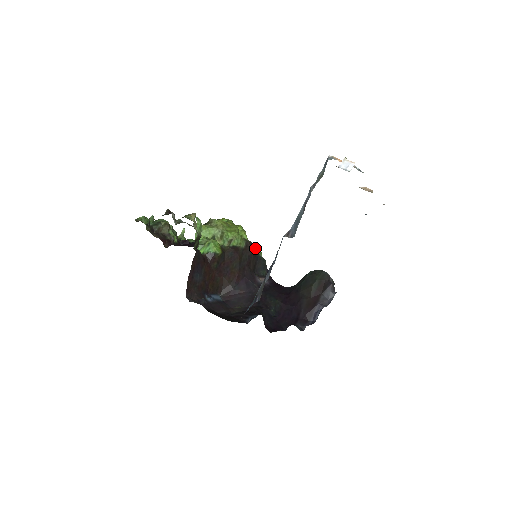
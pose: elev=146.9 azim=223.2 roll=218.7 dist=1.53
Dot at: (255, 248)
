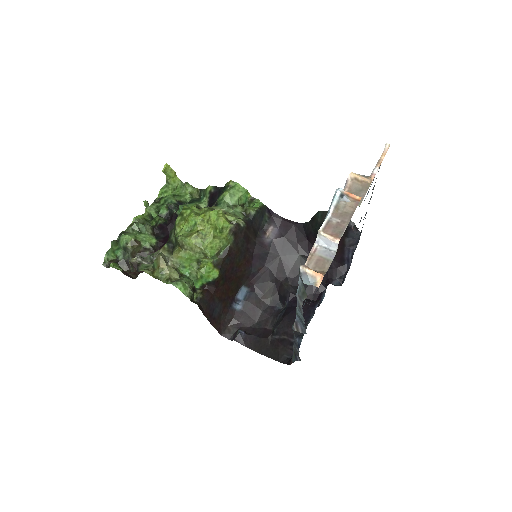
Dot at: (237, 193)
